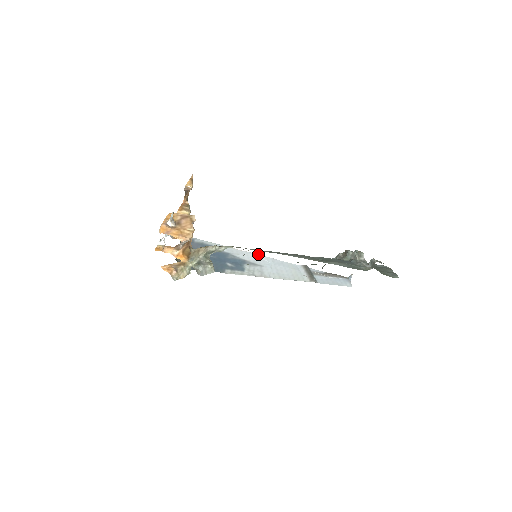
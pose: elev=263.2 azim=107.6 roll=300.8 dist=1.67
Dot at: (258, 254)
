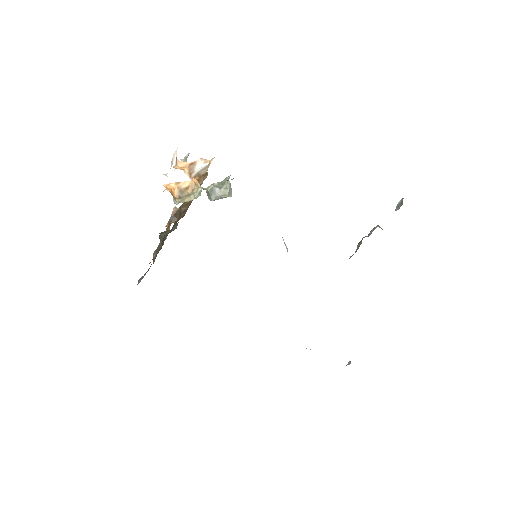
Dot at: occluded
